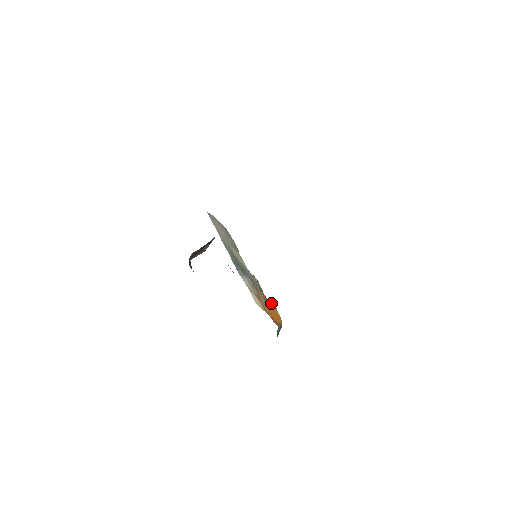
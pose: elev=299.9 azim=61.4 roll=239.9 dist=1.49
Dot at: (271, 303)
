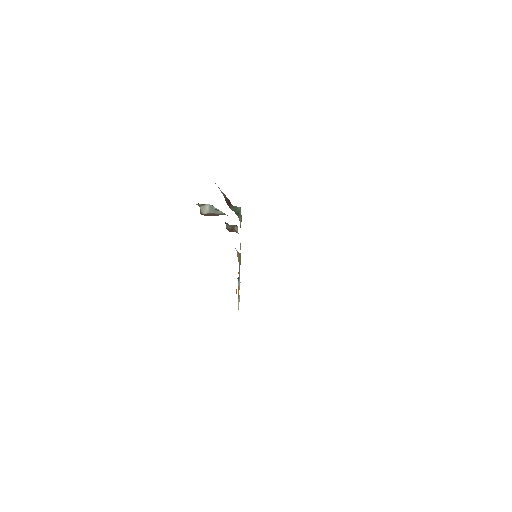
Dot at: (240, 263)
